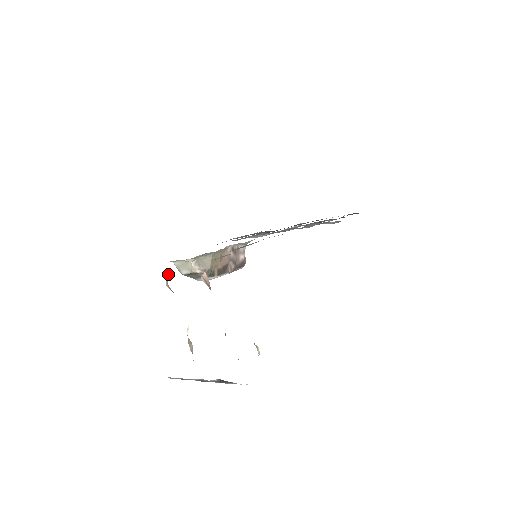
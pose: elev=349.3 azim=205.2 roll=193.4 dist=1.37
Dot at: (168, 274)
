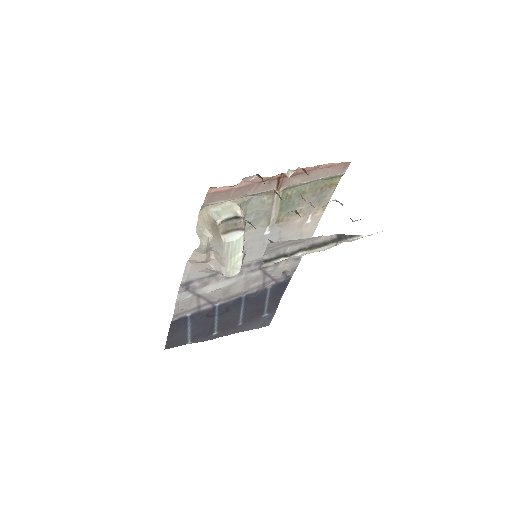
Dot at: (240, 182)
